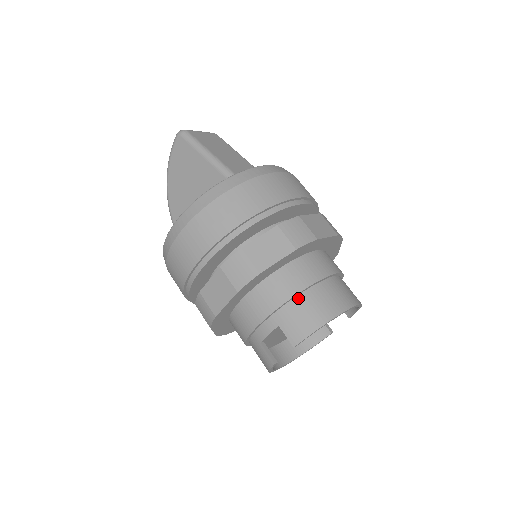
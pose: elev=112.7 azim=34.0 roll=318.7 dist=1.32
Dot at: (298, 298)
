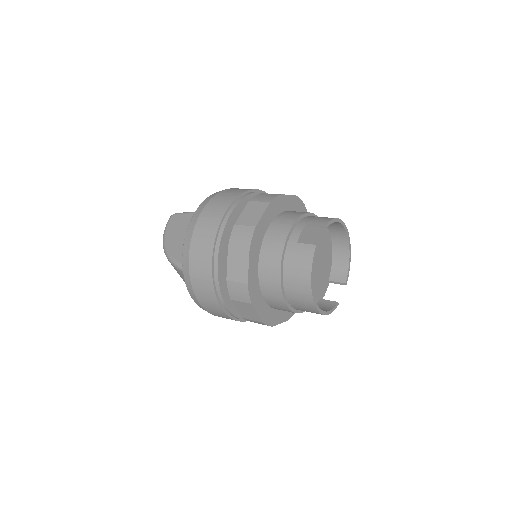
Dot at: (311, 216)
